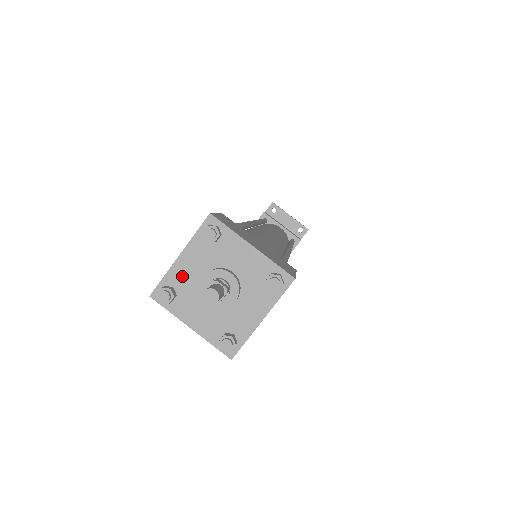
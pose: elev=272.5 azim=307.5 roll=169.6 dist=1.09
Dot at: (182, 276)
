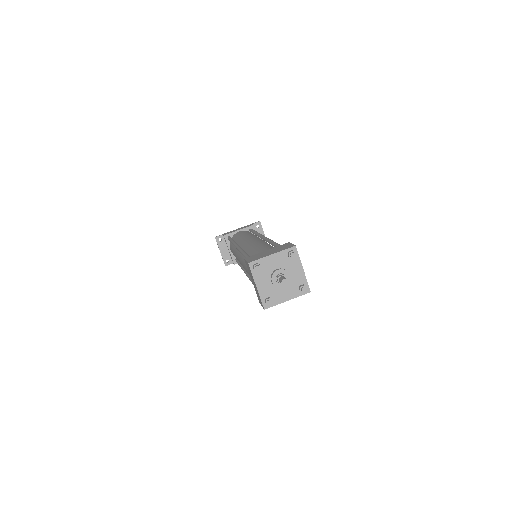
Dot at: (268, 263)
